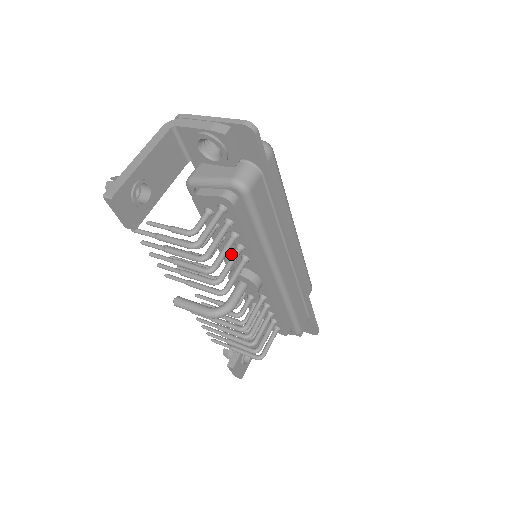
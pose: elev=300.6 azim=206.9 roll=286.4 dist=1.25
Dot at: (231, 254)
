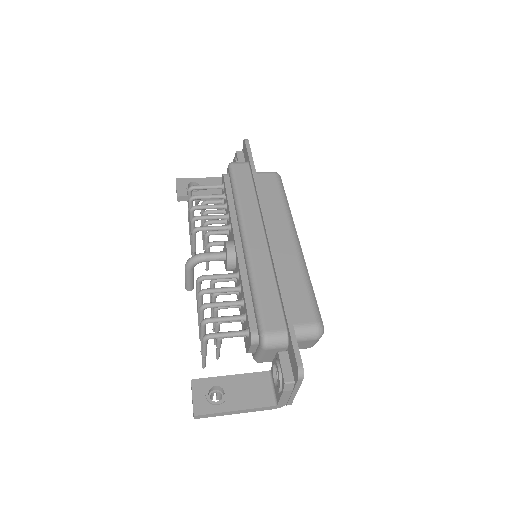
Dot at: (229, 236)
